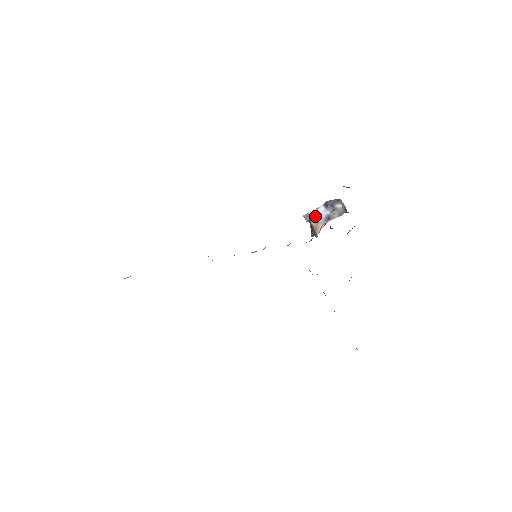
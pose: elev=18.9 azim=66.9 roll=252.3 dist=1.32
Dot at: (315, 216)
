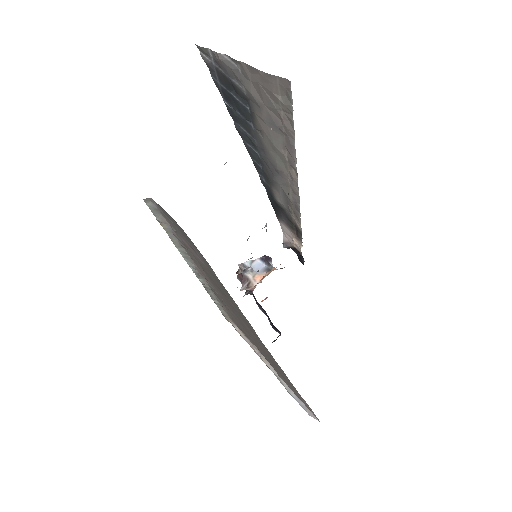
Dot at: (252, 266)
